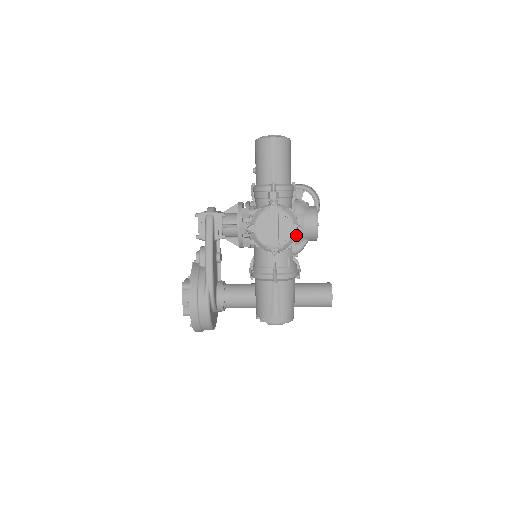
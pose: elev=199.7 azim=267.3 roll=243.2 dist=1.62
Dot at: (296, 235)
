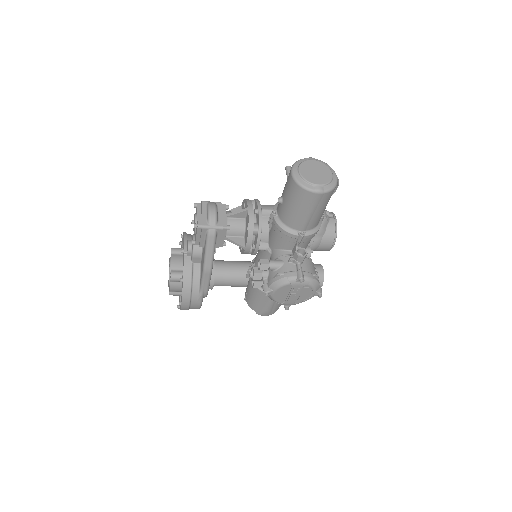
Dot at: occluded
